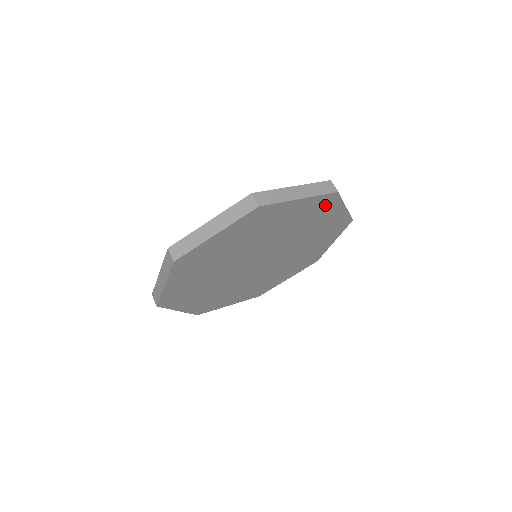
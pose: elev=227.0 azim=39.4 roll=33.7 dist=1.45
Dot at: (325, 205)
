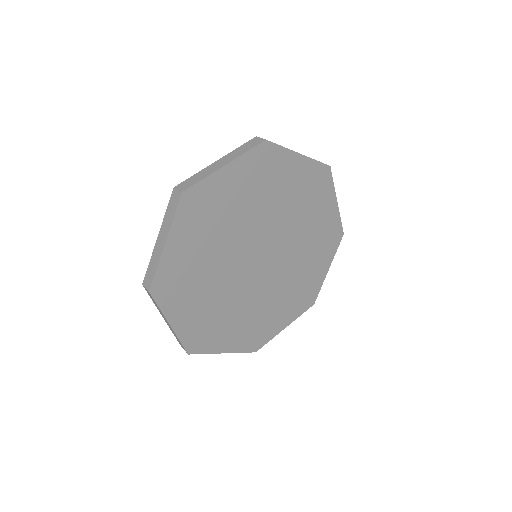
Dot at: (320, 183)
